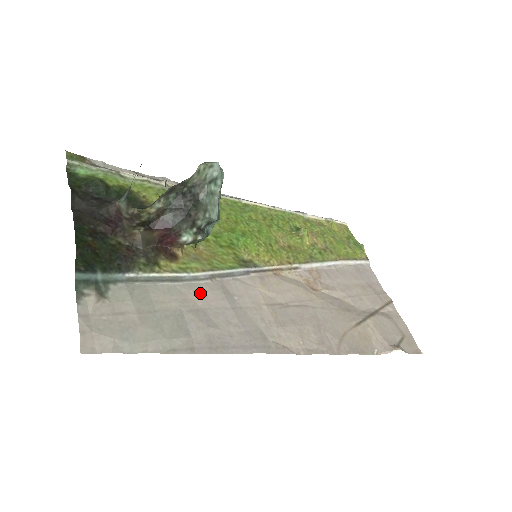
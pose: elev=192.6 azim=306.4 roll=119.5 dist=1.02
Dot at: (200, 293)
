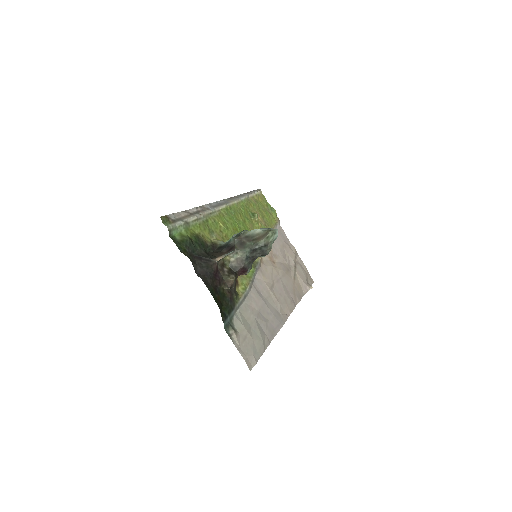
Dot at: (253, 301)
